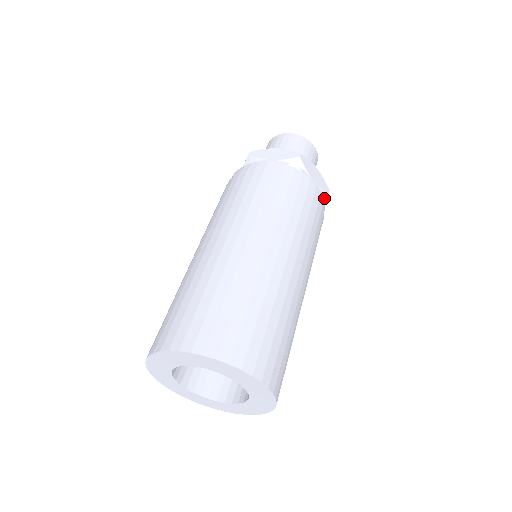
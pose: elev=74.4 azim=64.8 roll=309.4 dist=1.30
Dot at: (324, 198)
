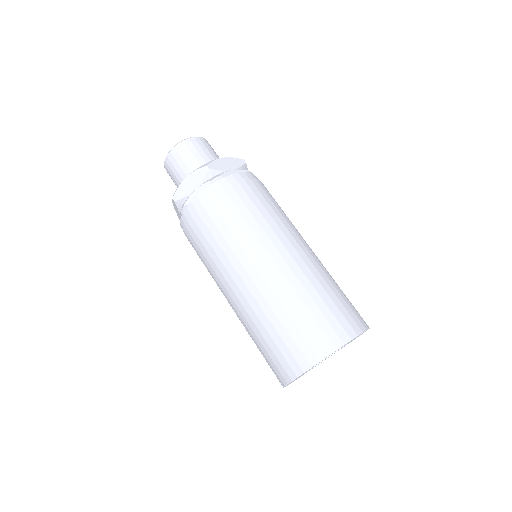
Dot at: (246, 168)
